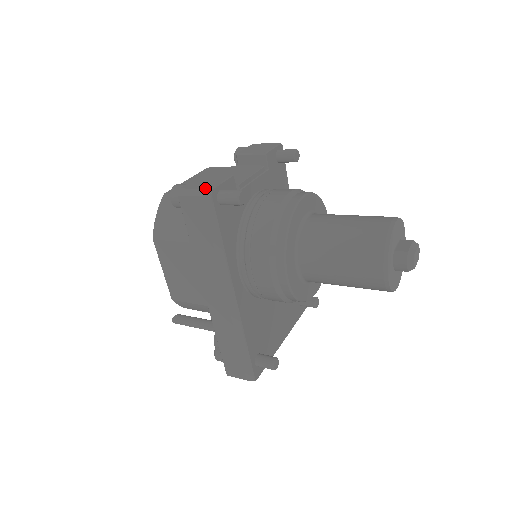
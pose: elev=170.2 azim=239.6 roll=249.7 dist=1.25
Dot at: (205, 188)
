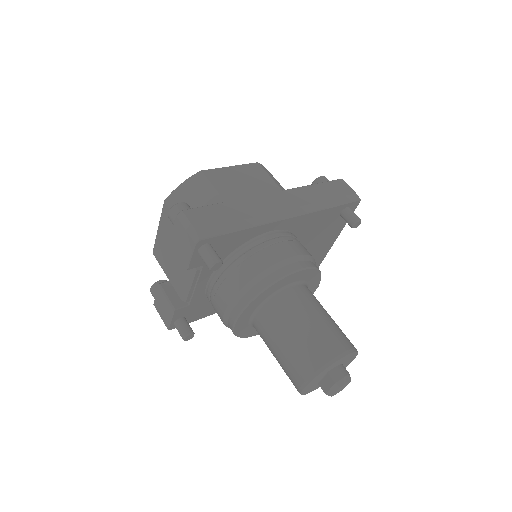
Dot at: occluded
